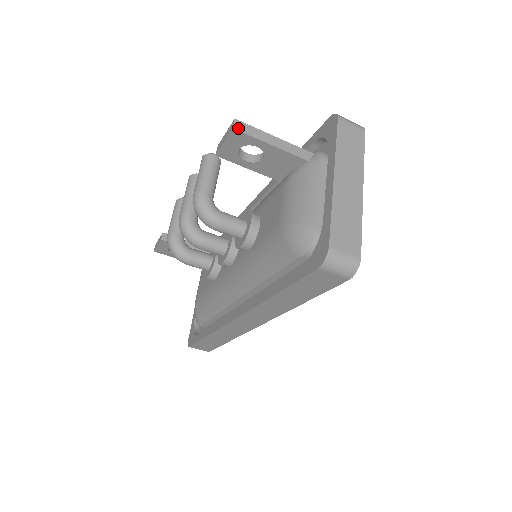
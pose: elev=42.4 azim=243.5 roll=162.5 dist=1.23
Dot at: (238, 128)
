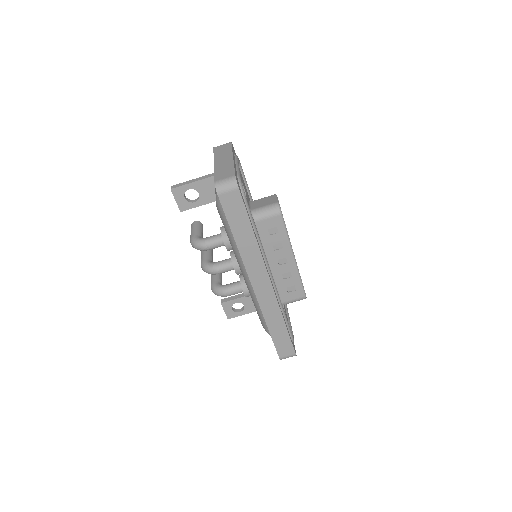
Dot at: (173, 188)
